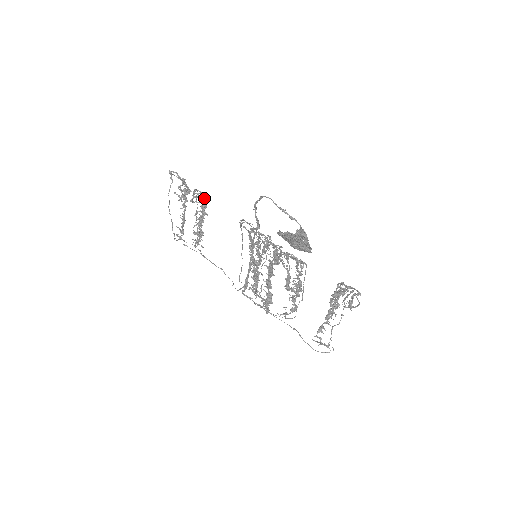
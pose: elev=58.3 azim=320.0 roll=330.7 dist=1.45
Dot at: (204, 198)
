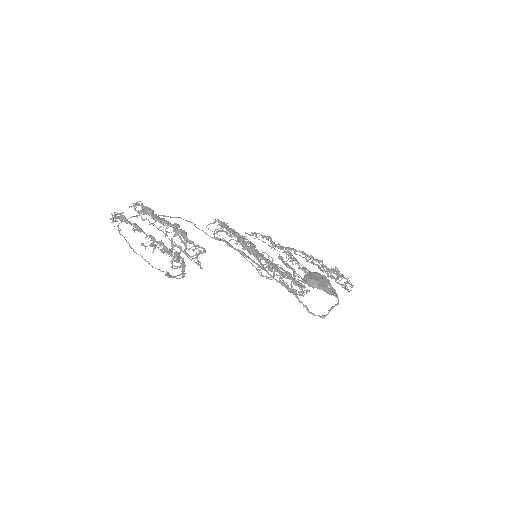
Dot at: (192, 241)
